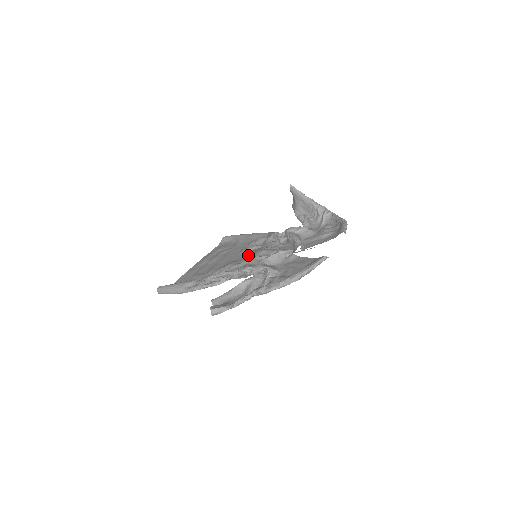
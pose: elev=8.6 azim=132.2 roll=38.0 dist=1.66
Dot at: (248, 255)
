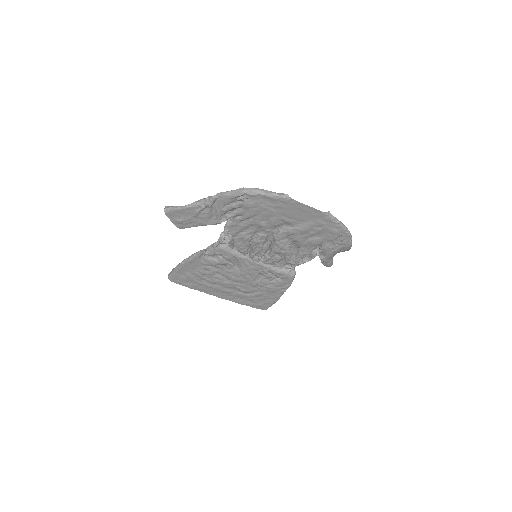
Dot at: (255, 267)
